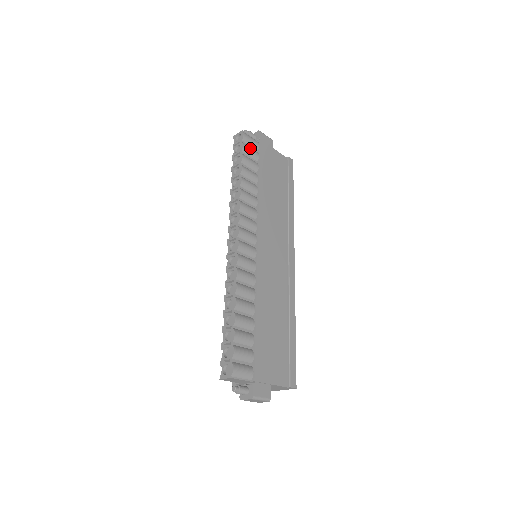
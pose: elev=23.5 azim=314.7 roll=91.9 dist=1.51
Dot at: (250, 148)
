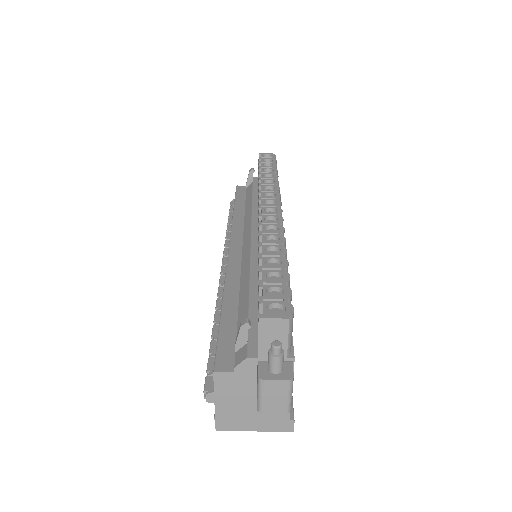
Dot at: occluded
